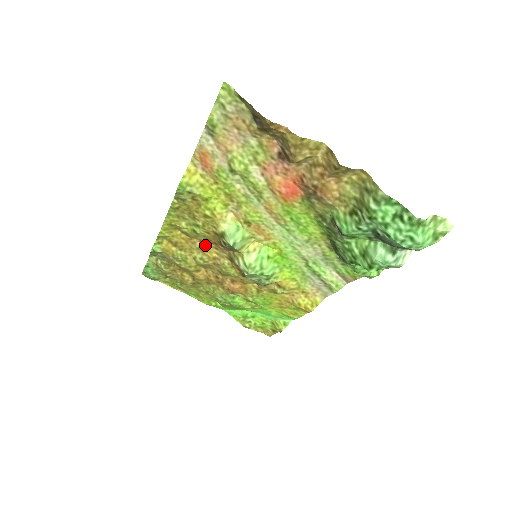
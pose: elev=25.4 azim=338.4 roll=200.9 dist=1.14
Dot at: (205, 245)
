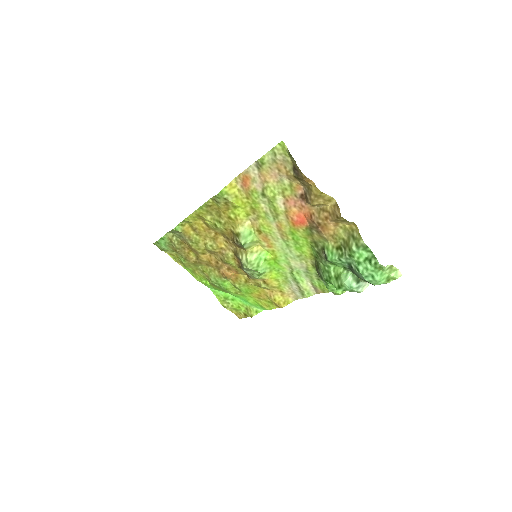
Dot at: (218, 237)
